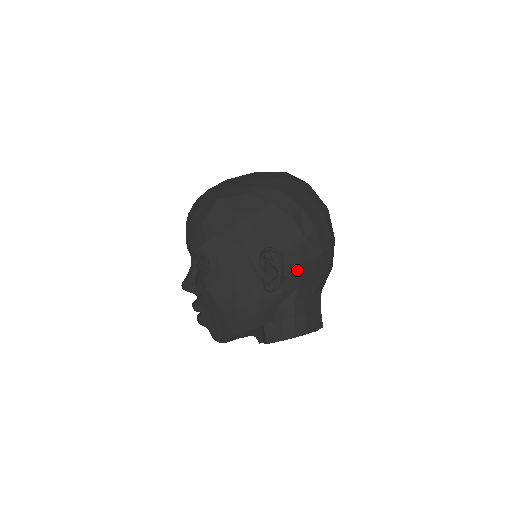
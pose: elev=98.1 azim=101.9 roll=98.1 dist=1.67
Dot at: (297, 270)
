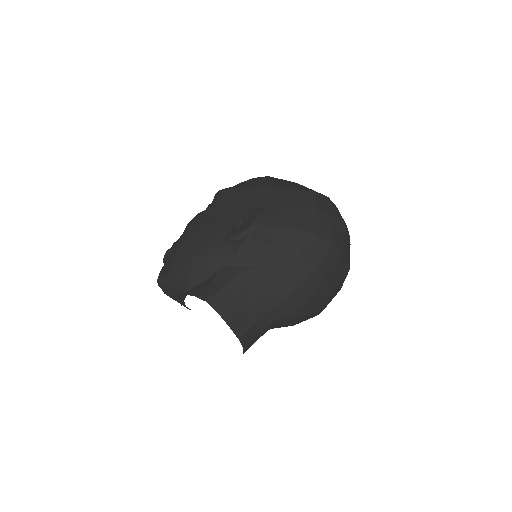
Dot at: (265, 247)
